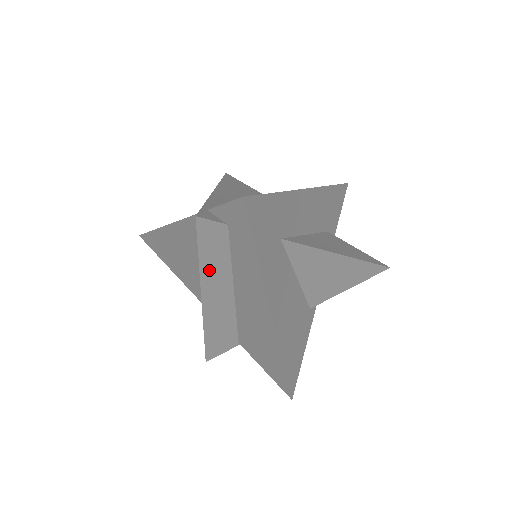
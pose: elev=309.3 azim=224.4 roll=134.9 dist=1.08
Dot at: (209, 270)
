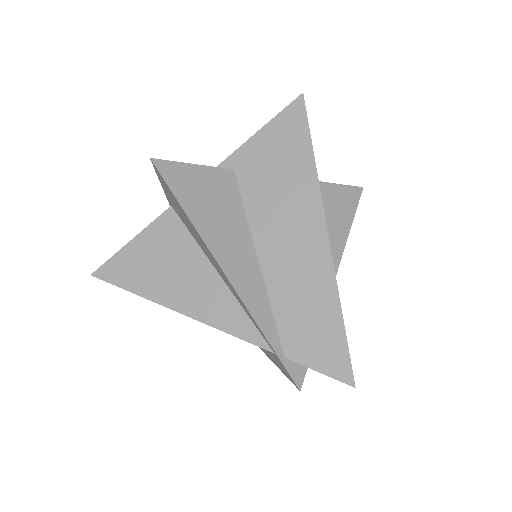
Dot at: occluded
